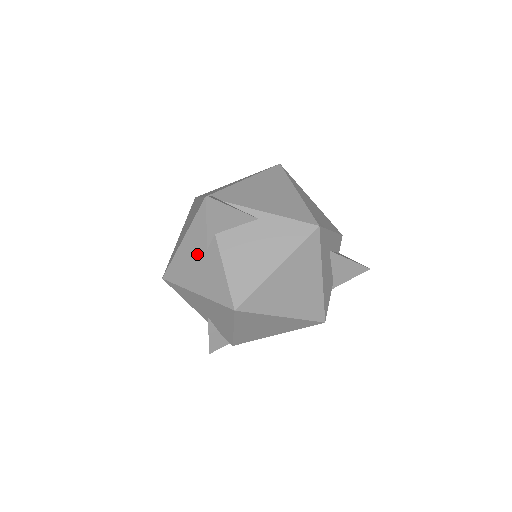
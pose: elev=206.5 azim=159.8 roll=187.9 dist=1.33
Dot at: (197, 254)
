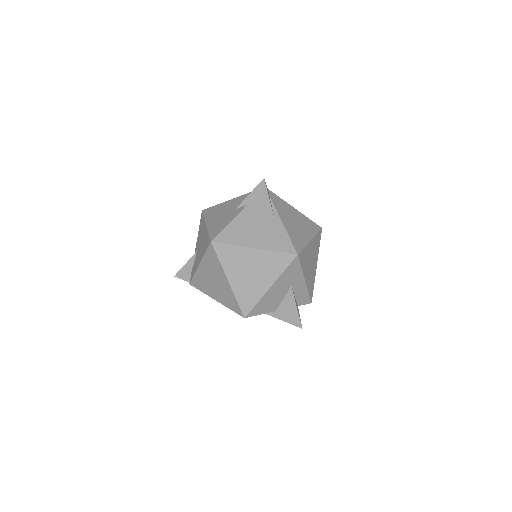
Dot at: (230, 208)
